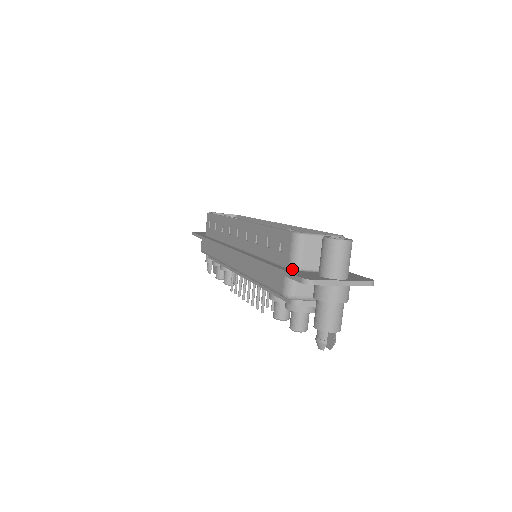
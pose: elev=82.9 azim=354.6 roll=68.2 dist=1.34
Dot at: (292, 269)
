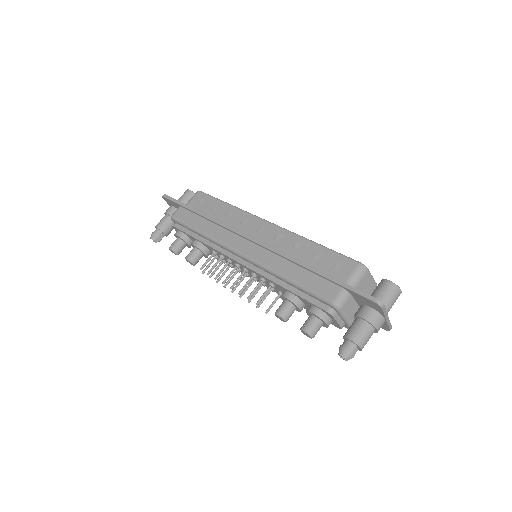
Dot at: occluded
